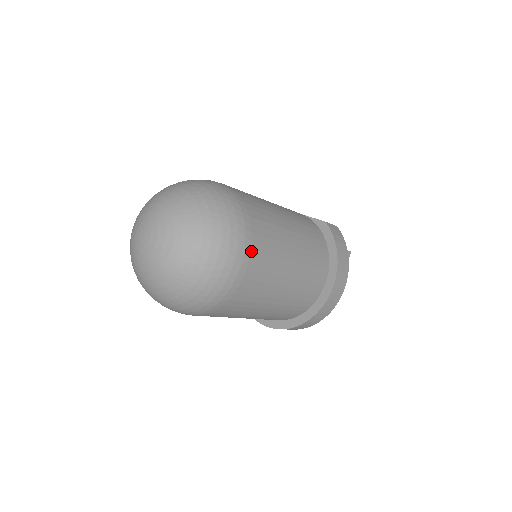
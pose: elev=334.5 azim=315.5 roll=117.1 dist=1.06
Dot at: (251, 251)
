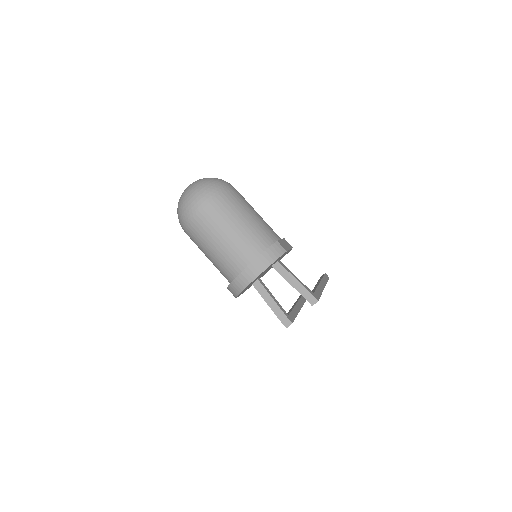
Dot at: (206, 206)
